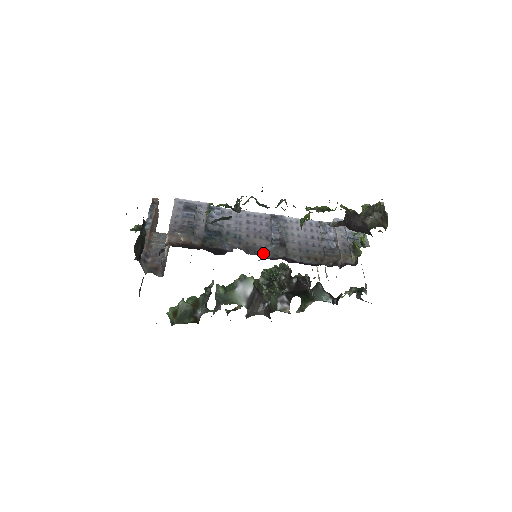
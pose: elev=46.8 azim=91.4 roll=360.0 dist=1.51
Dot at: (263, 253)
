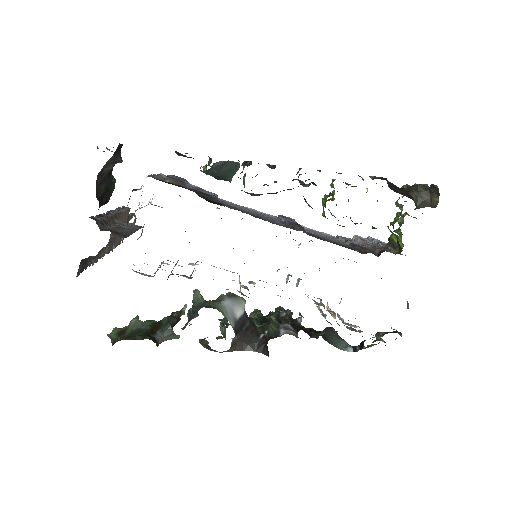
Dot at: (274, 223)
